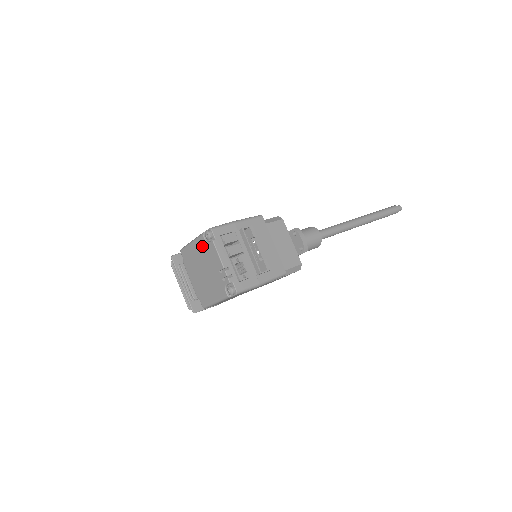
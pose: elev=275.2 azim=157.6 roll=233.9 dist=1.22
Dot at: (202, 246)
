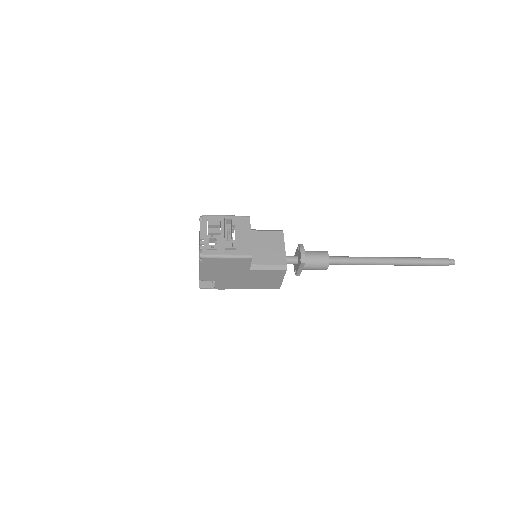
Dot at: occluded
